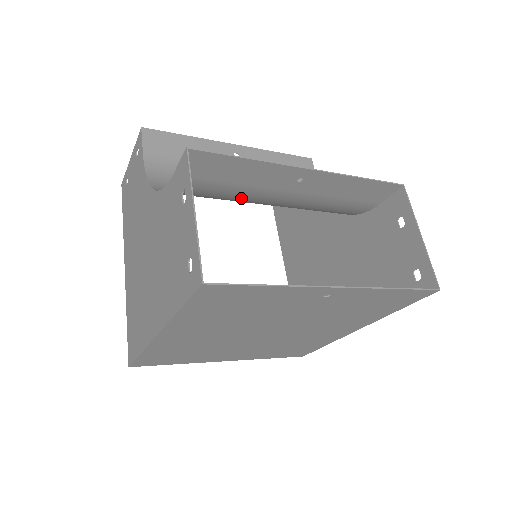
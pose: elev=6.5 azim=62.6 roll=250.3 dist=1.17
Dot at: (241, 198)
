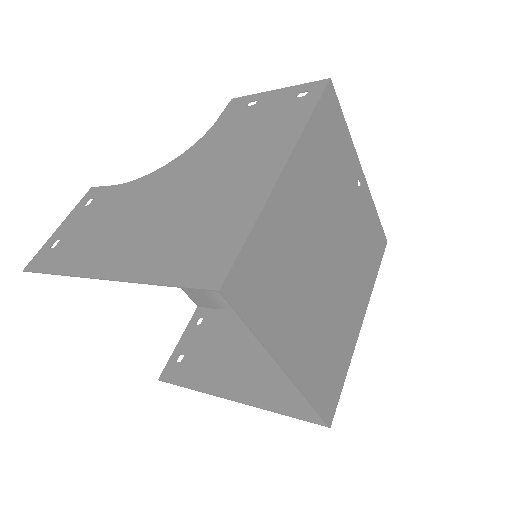
Dot at: occluded
